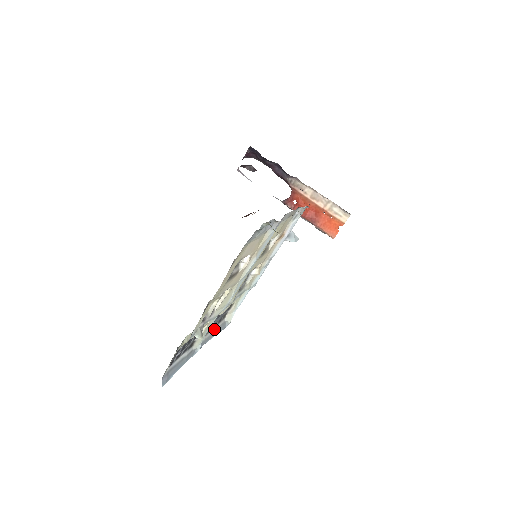
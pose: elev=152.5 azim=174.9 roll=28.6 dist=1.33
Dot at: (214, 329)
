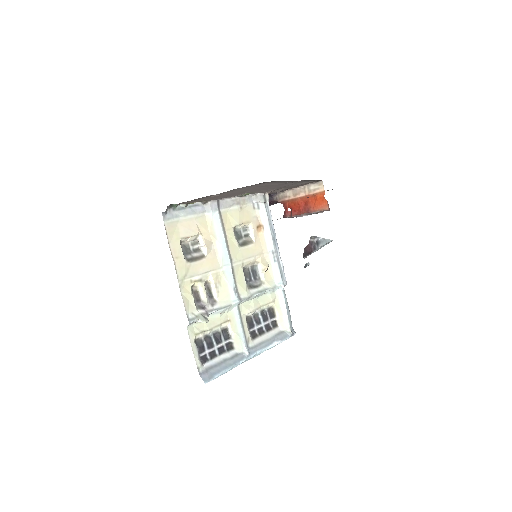
Dot at: (265, 337)
